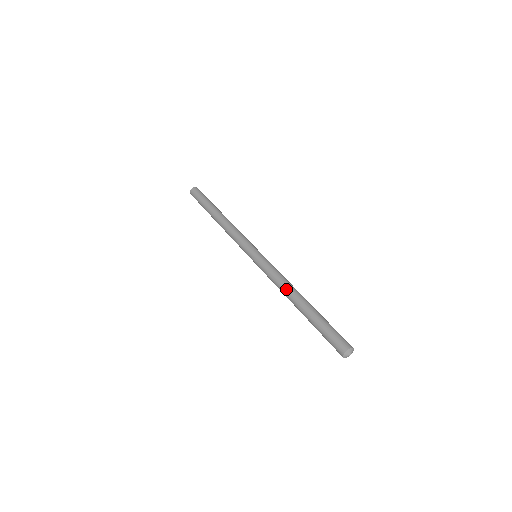
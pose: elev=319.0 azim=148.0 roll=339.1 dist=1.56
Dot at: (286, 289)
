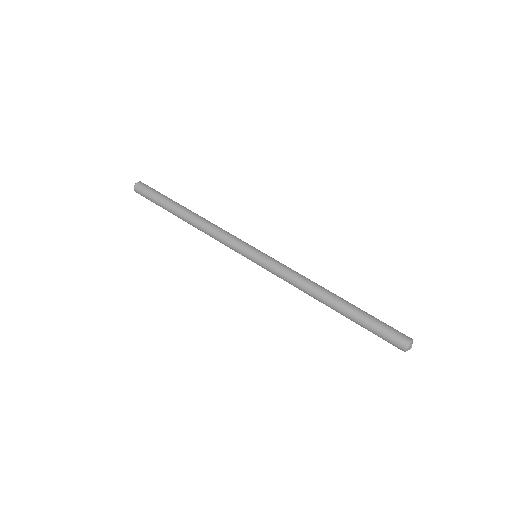
Dot at: (310, 294)
